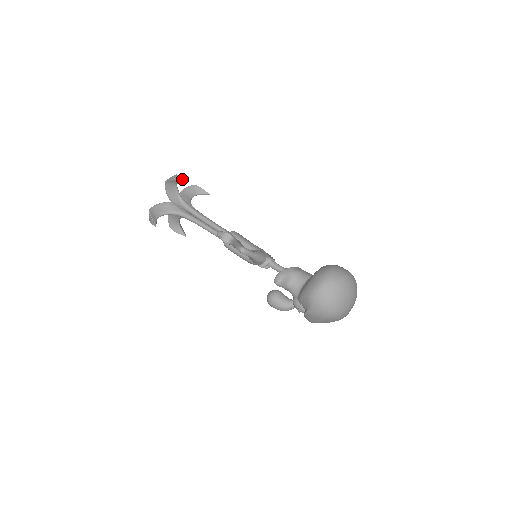
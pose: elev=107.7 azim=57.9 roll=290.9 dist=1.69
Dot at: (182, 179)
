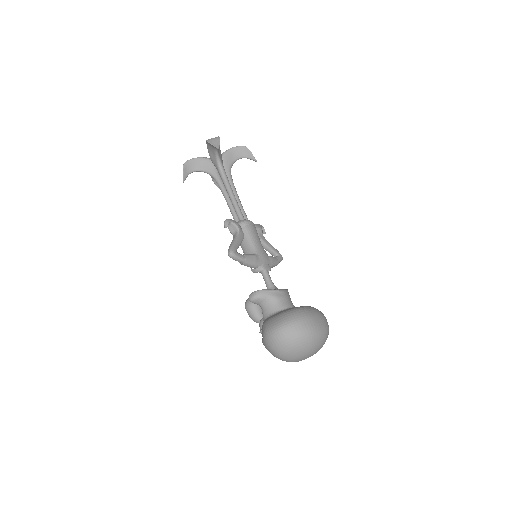
Dot at: (218, 148)
